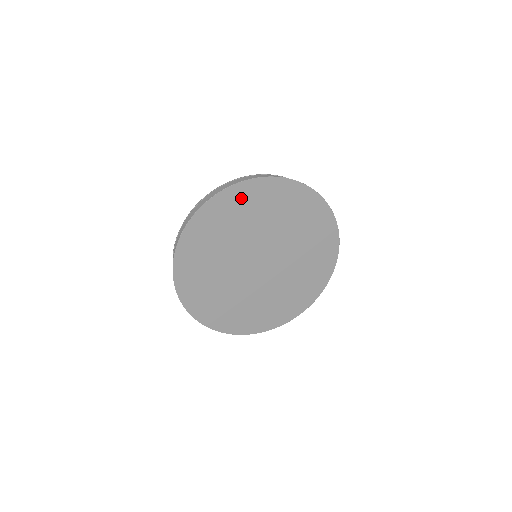
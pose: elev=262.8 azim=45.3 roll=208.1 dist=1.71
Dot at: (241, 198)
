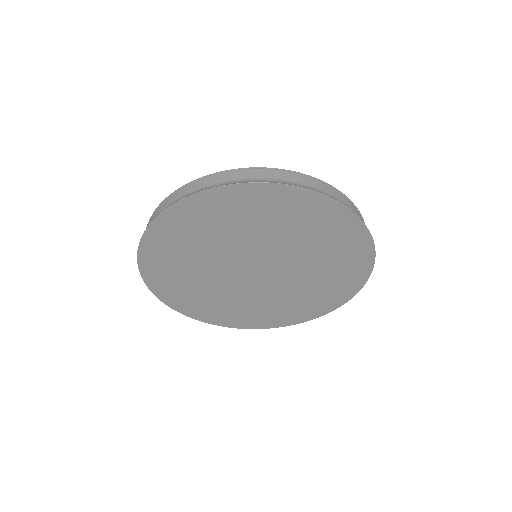
Dot at: (305, 207)
